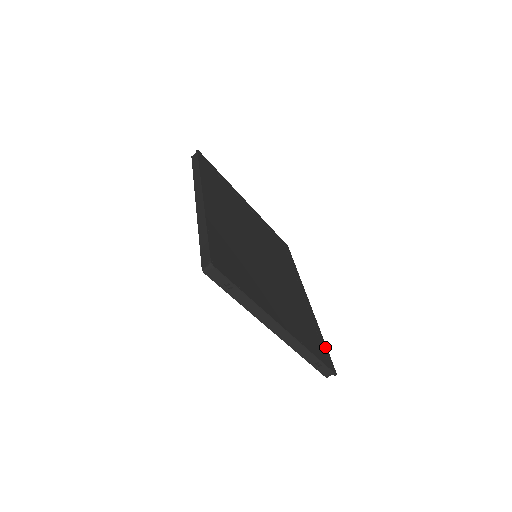
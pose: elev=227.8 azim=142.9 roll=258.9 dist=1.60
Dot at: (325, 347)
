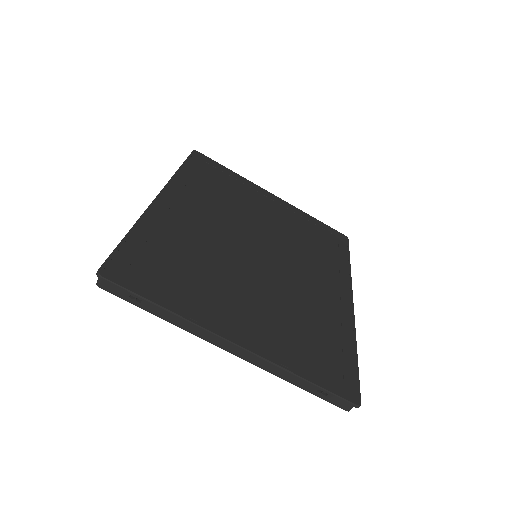
Dot at: (353, 365)
